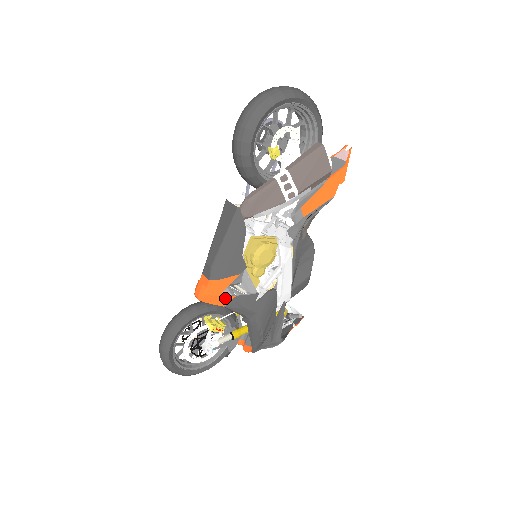
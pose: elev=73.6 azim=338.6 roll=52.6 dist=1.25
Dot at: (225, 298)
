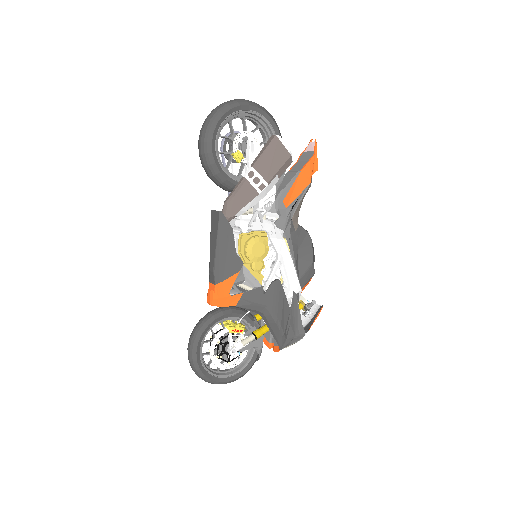
Dot at: (234, 297)
